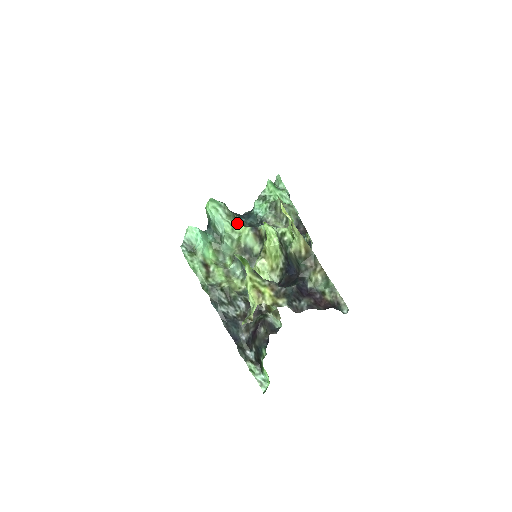
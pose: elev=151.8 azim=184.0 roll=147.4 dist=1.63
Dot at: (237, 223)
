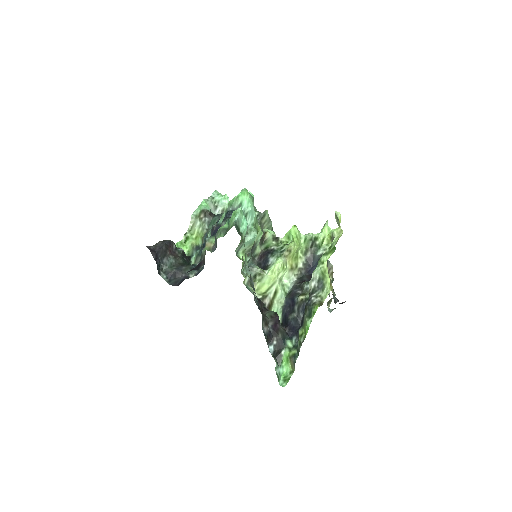
Dot at: occluded
